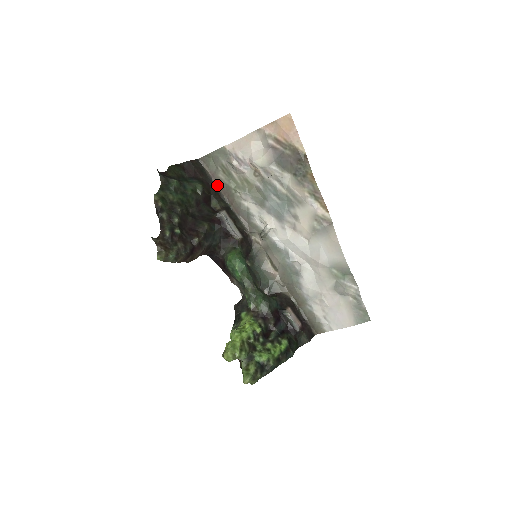
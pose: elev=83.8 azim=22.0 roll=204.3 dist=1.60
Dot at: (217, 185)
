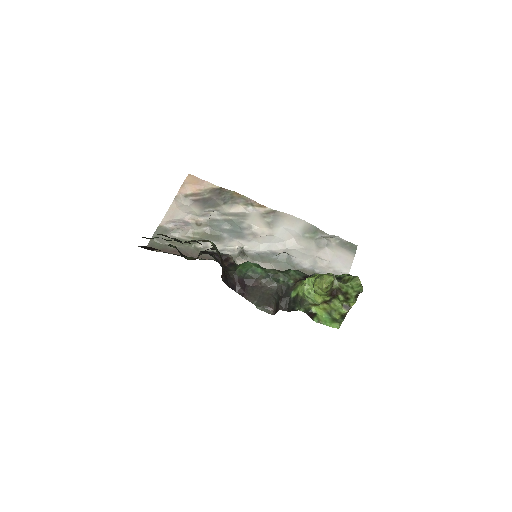
Dot at: (176, 254)
